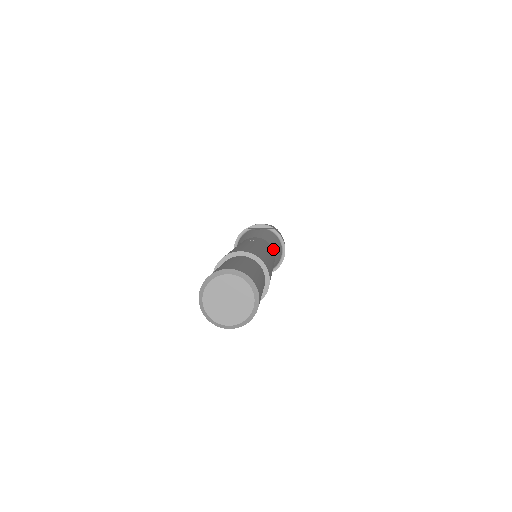
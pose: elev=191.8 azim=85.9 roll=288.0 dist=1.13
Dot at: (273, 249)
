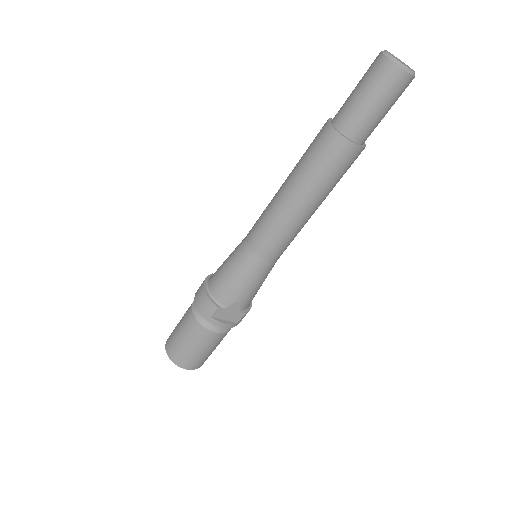
Dot at: occluded
